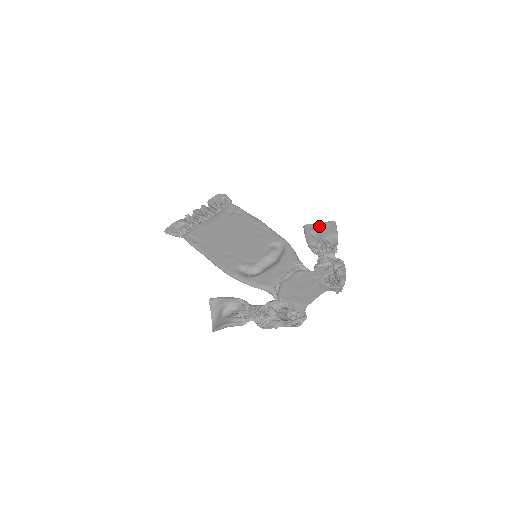
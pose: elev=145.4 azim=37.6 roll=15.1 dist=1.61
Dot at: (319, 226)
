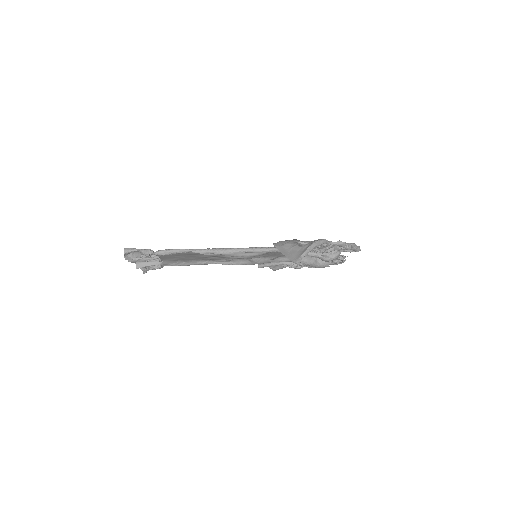
Dot at: occluded
